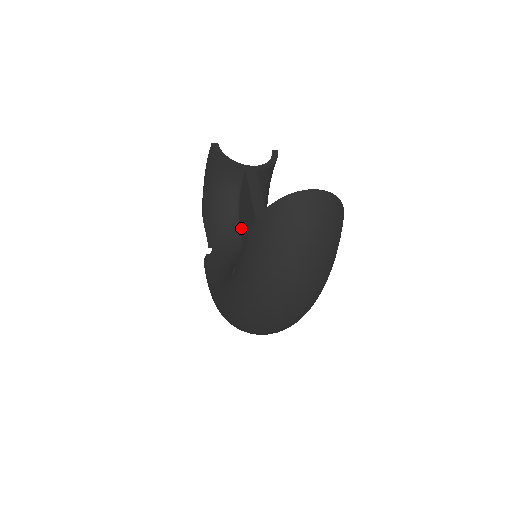
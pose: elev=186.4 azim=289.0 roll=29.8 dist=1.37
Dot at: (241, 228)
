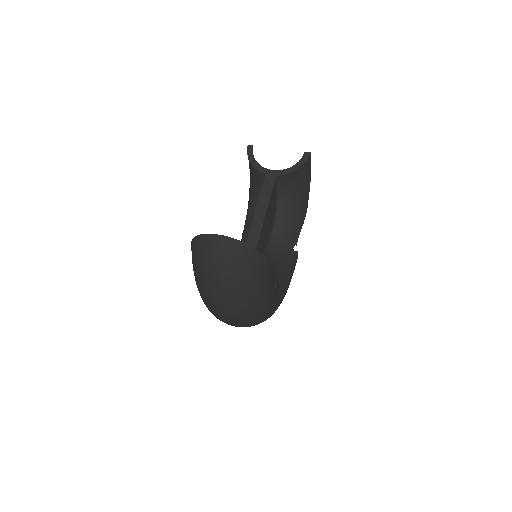
Dot at: occluded
